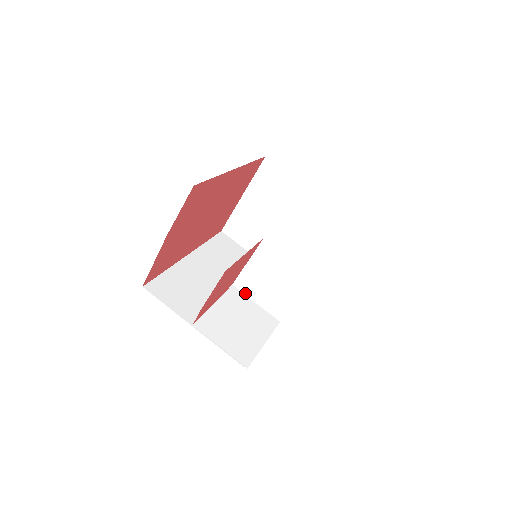
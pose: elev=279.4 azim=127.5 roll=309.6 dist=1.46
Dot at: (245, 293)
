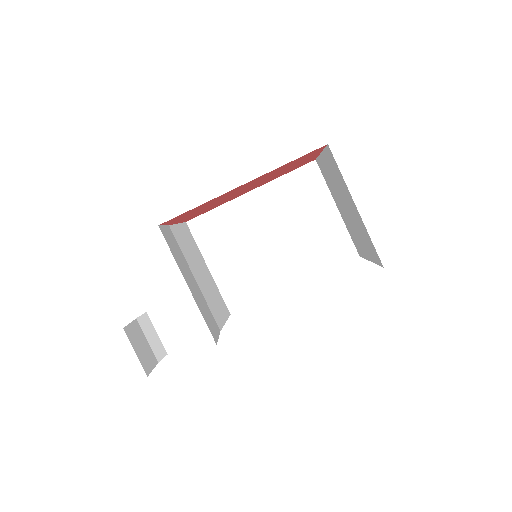
Dot at: (205, 299)
